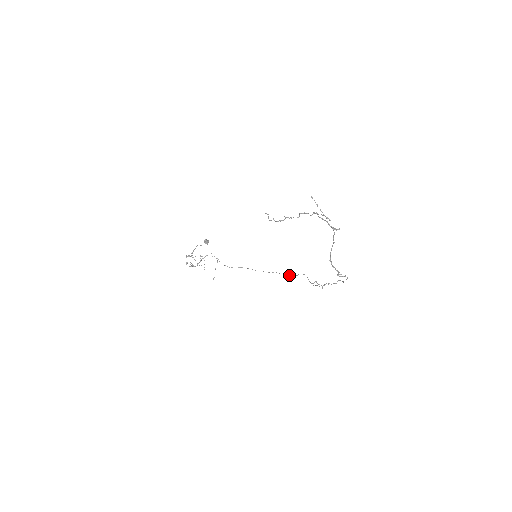
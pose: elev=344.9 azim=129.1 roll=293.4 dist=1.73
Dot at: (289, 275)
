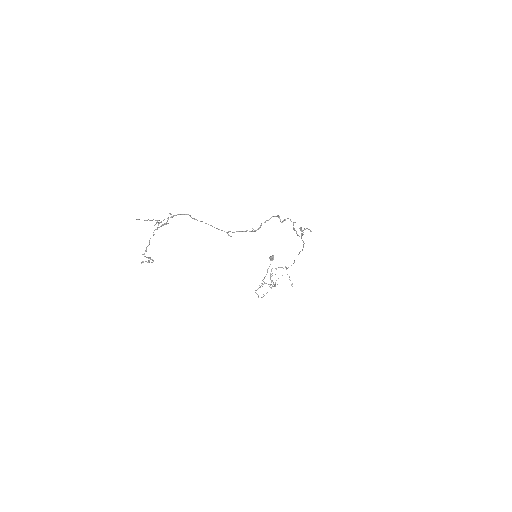
Dot at: (301, 237)
